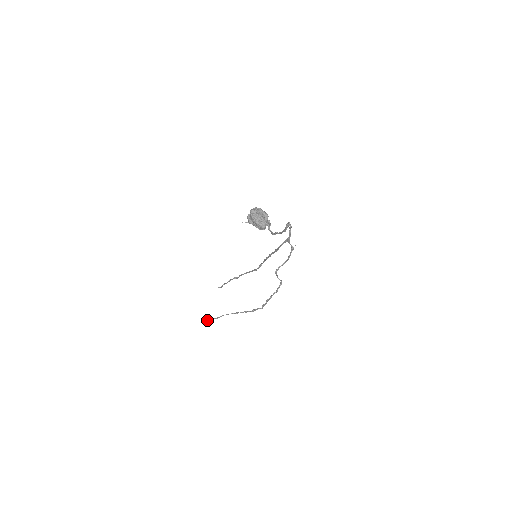
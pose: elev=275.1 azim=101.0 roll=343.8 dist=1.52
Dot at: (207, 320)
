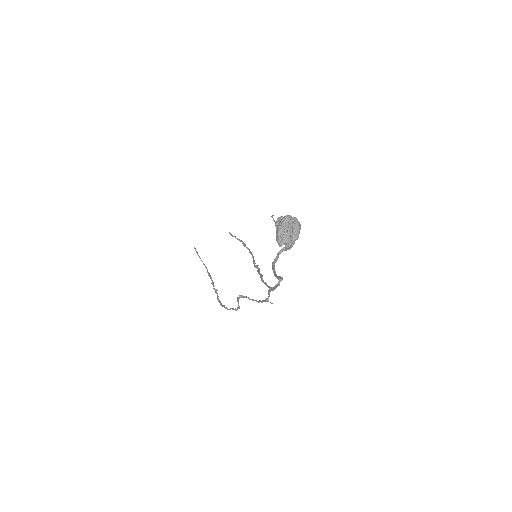
Dot at: occluded
